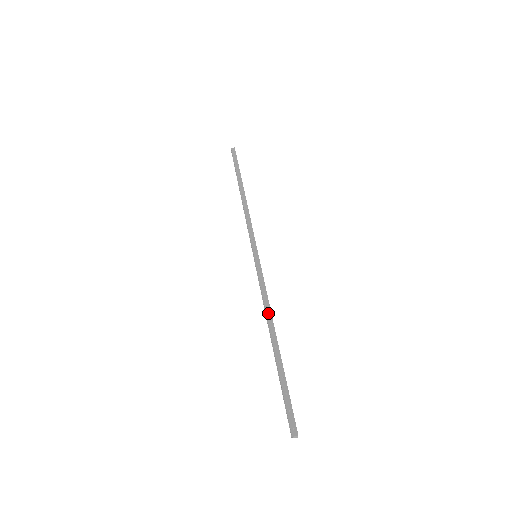
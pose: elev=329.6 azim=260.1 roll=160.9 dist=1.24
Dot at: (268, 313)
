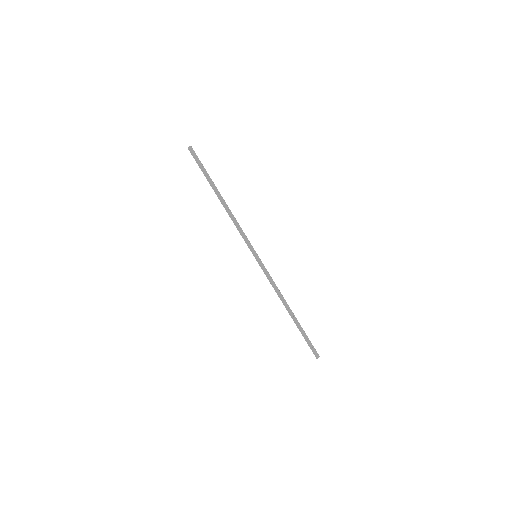
Dot at: (281, 297)
